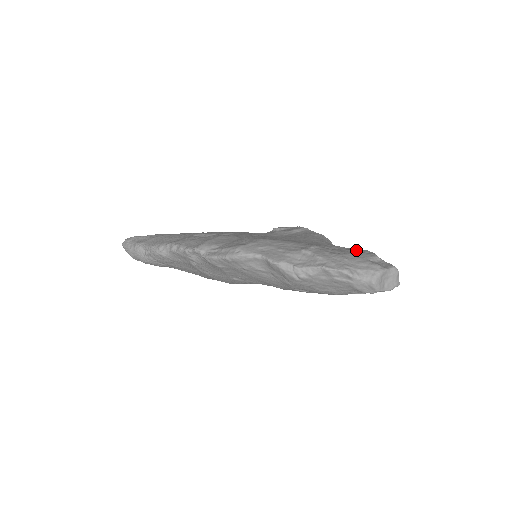
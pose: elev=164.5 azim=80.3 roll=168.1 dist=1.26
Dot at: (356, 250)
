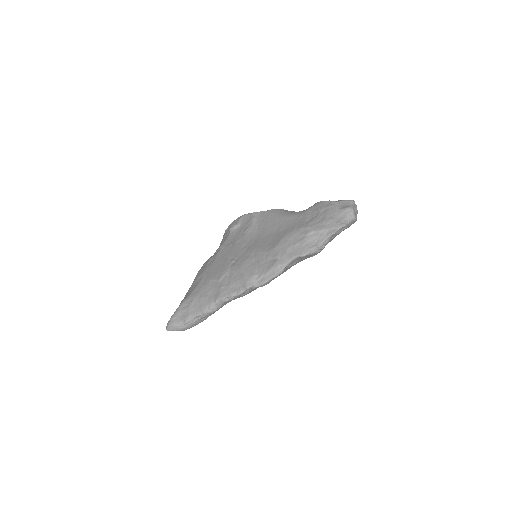
Dot at: (322, 208)
